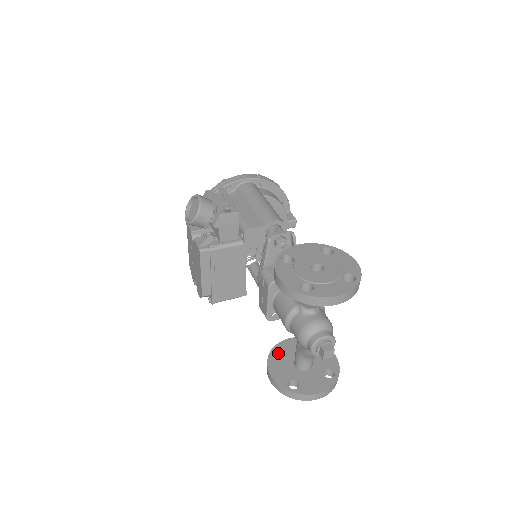
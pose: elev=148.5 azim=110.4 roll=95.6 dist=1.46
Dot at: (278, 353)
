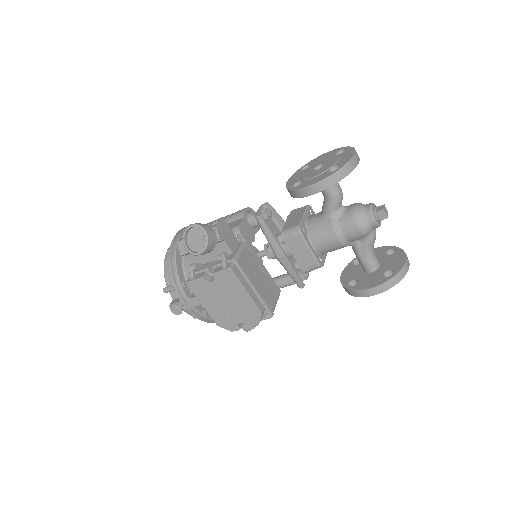
Dot at: occluded
